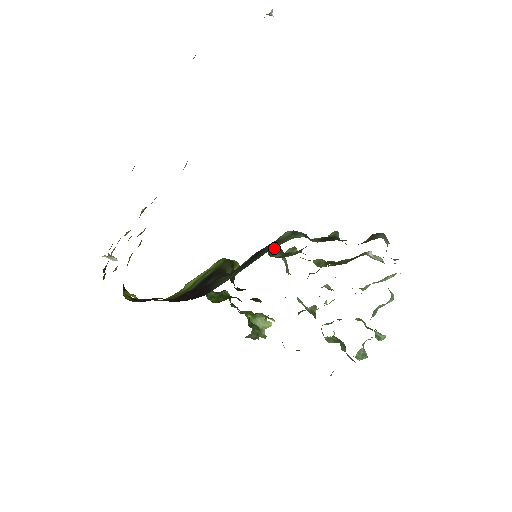
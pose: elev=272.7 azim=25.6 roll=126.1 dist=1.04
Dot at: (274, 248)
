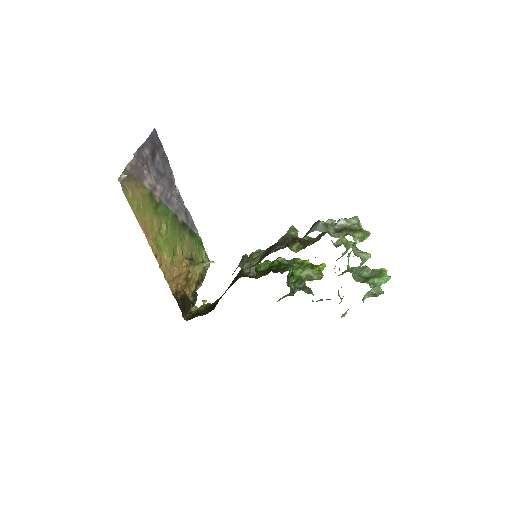
Dot at: (254, 256)
